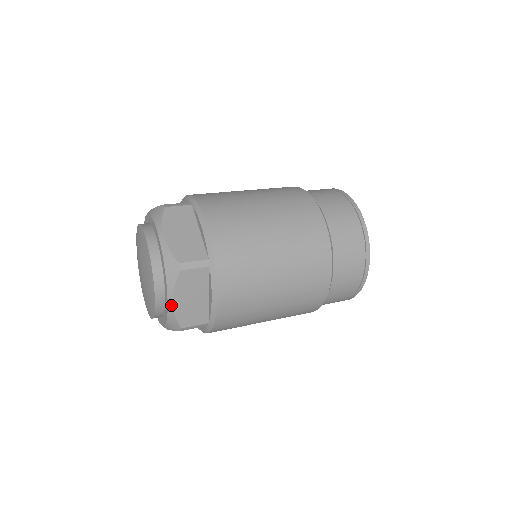
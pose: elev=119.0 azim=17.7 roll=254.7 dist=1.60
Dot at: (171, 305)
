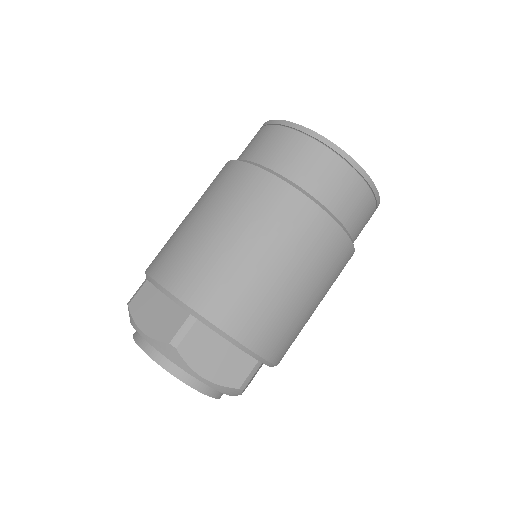
Dot at: (205, 381)
